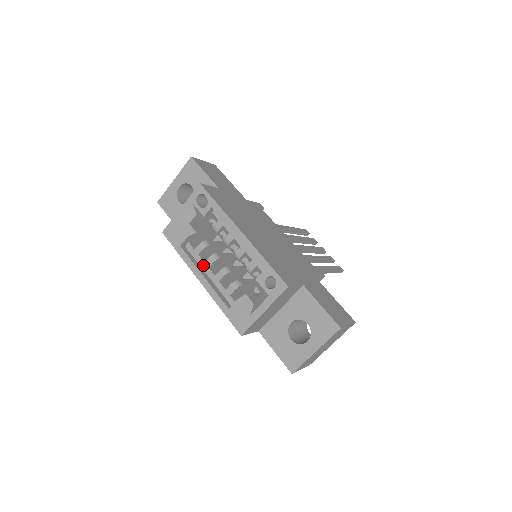
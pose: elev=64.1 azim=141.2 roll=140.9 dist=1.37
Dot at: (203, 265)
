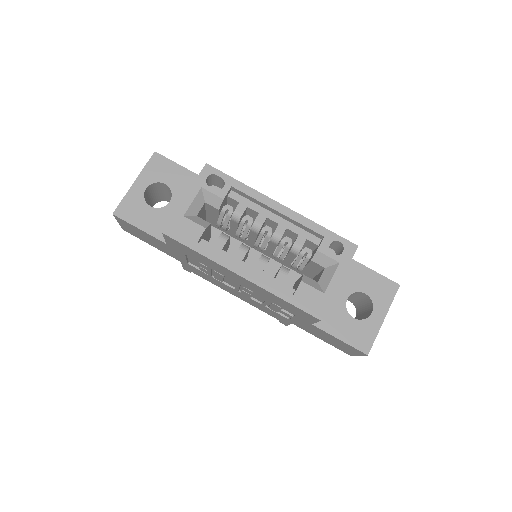
Dot at: (233, 259)
